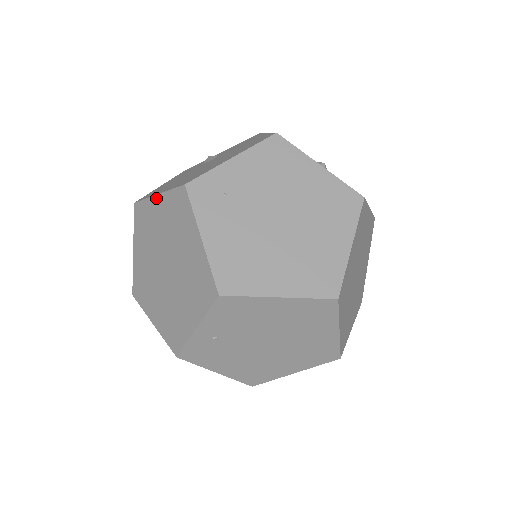
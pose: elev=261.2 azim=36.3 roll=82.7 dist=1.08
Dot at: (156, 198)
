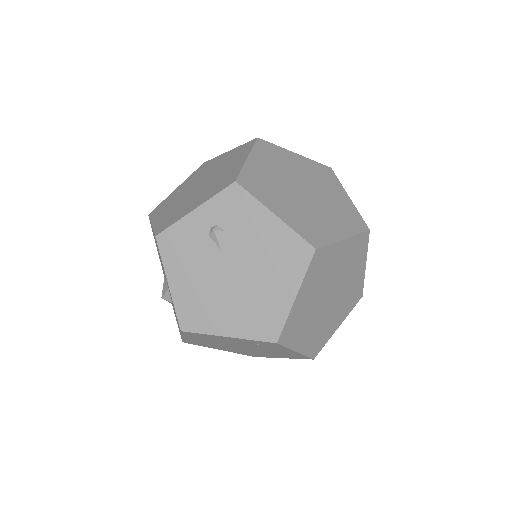
Dot at: occluded
